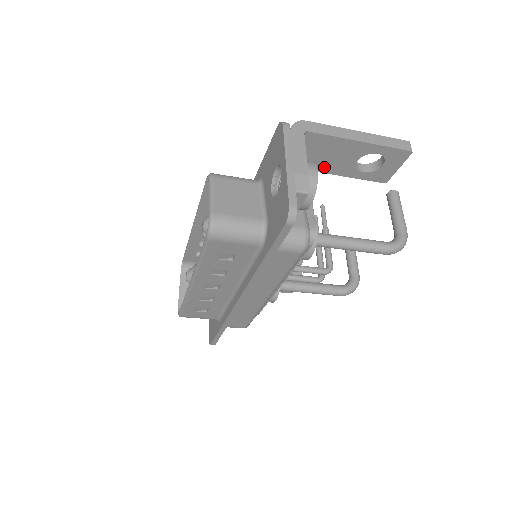
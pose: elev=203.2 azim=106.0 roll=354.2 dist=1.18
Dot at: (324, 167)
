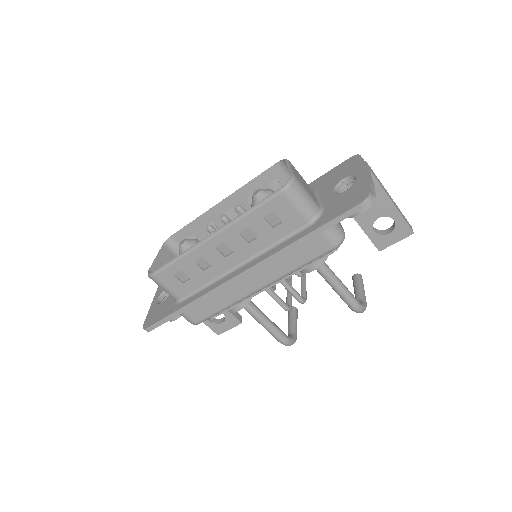
Dot at: occluded
